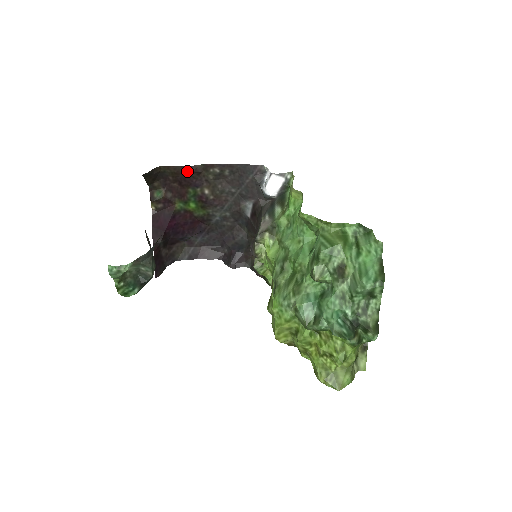
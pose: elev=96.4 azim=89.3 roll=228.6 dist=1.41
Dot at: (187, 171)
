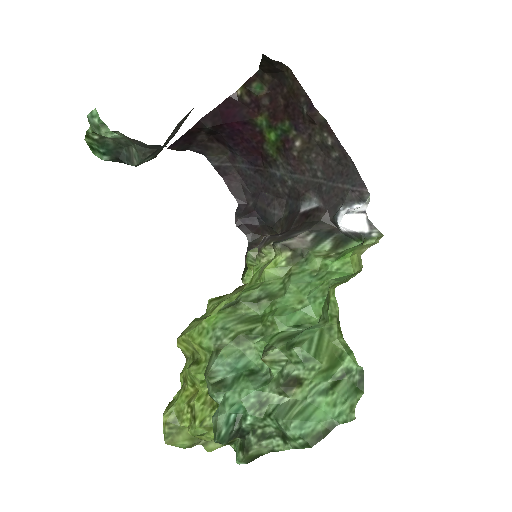
Dot at: (305, 105)
